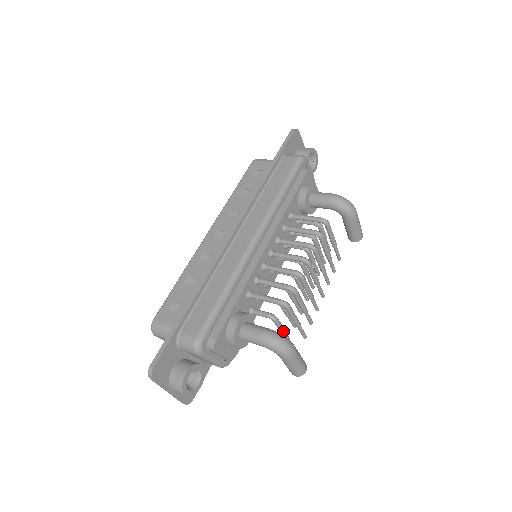
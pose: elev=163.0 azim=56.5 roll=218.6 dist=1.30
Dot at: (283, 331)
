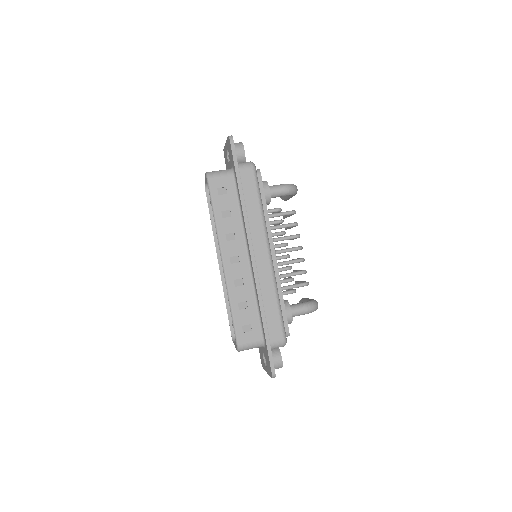
Dot at: occluded
